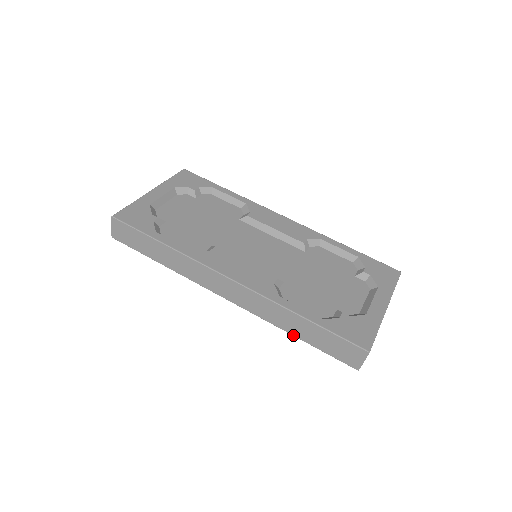
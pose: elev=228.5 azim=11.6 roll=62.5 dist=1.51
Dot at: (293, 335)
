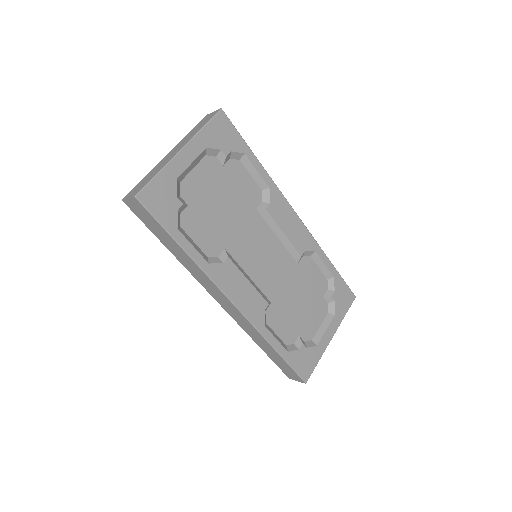
Dot at: occluded
